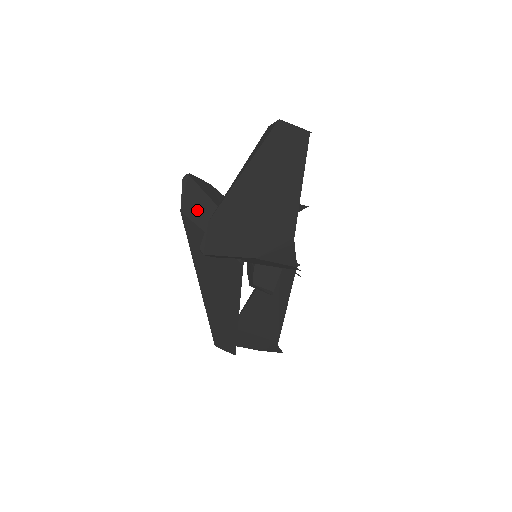
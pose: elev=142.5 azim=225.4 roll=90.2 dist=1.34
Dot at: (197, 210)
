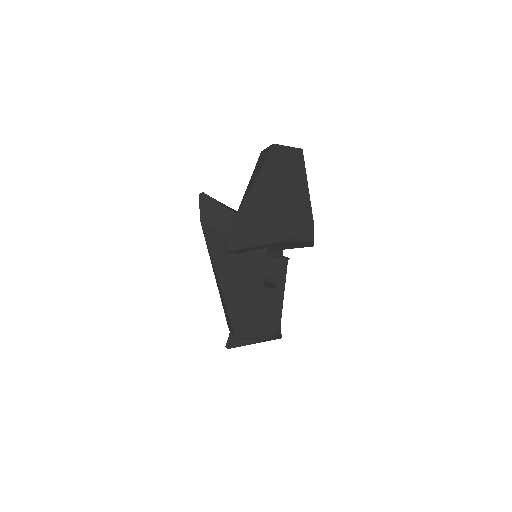
Dot at: (217, 219)
